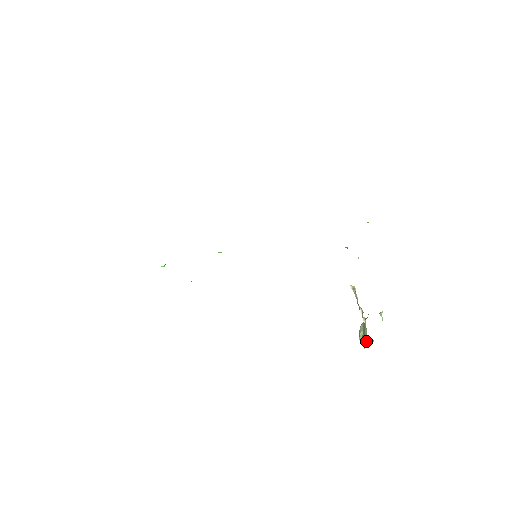
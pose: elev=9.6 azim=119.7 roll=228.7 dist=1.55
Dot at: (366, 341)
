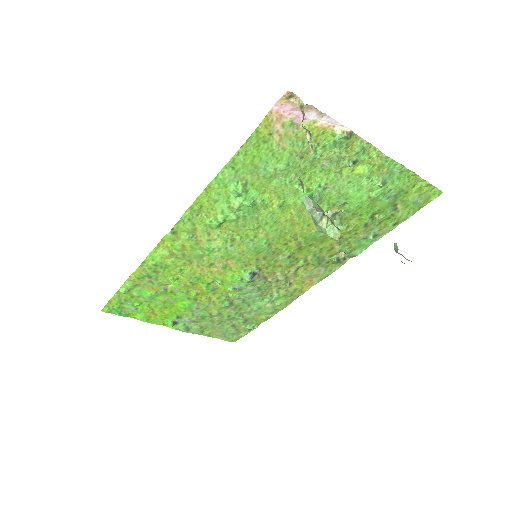
Dot at: (324, 220)
